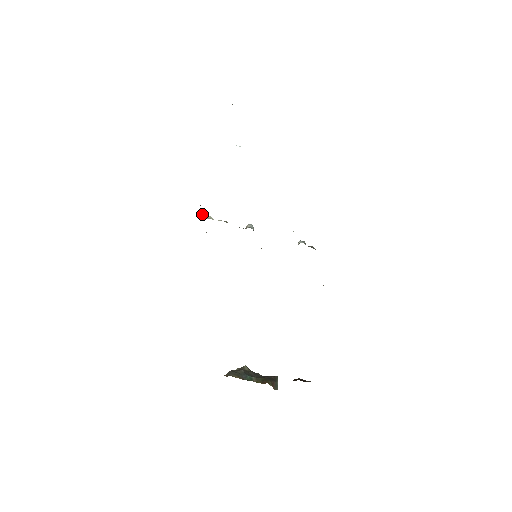
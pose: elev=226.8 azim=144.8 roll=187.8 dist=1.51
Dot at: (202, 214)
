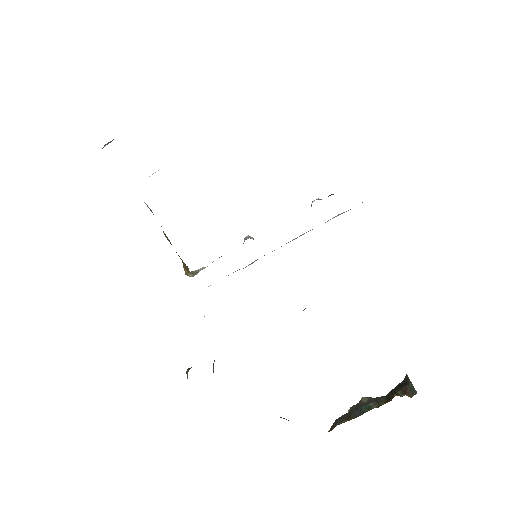
Dot at: (192, 273)
